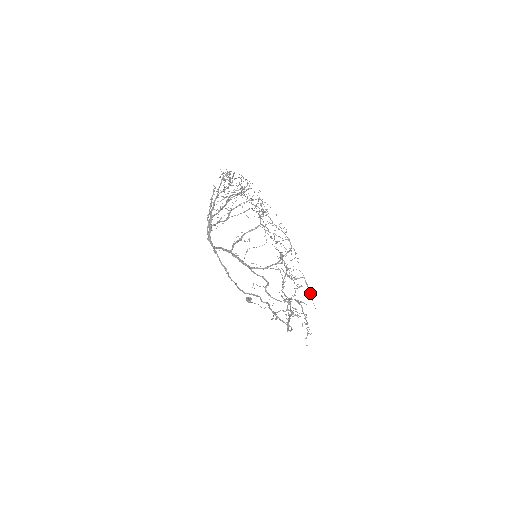
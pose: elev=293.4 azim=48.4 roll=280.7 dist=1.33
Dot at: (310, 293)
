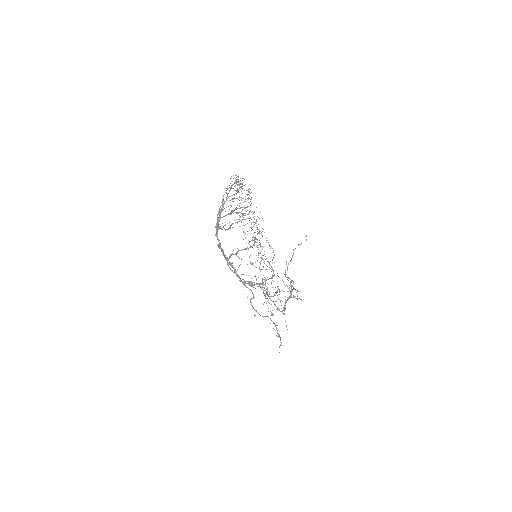
Dot at: occluded
